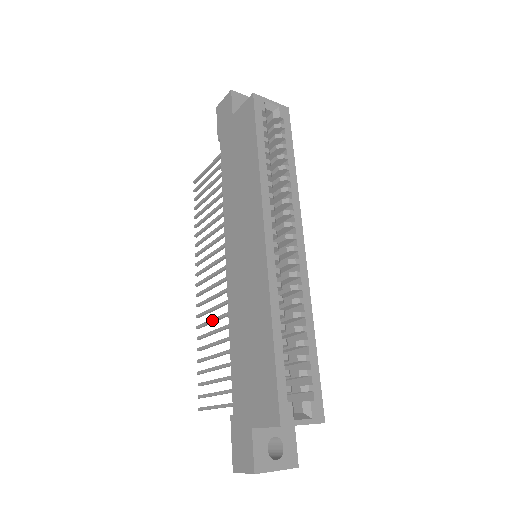
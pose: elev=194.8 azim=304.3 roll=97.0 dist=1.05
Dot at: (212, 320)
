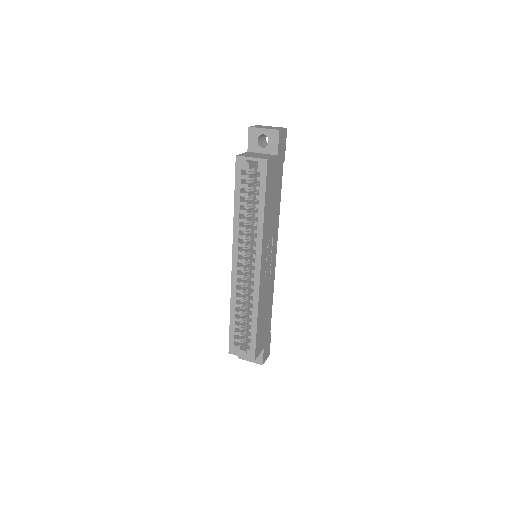
Dot at: occluded
